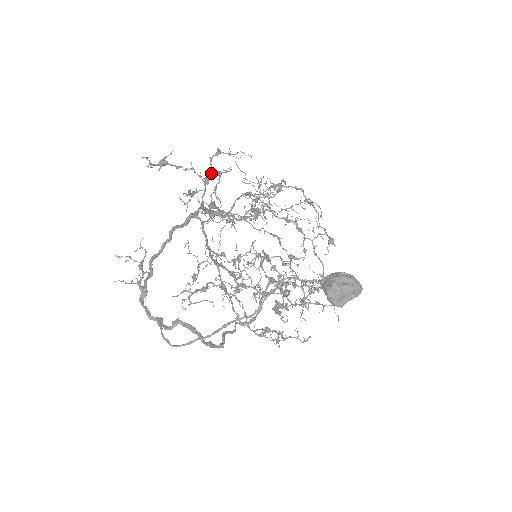
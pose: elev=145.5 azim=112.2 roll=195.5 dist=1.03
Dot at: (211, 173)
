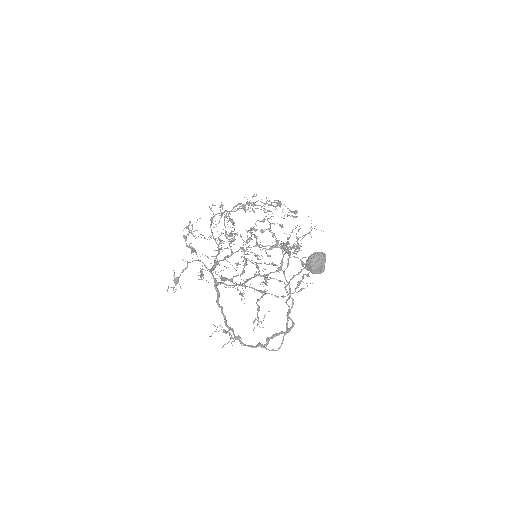
Dot at: (196, 253)
